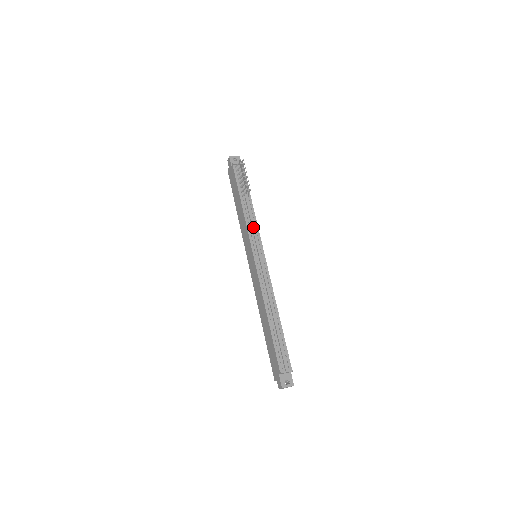
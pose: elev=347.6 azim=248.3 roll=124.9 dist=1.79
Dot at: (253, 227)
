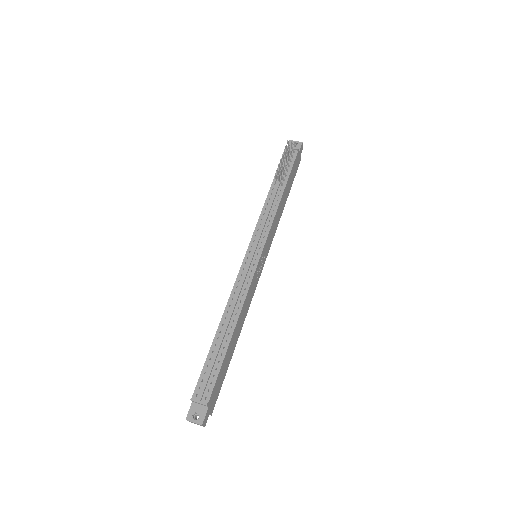
Dot at: (265, 220)
